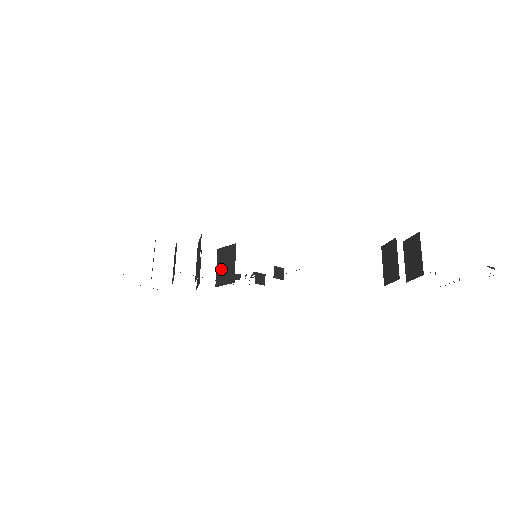
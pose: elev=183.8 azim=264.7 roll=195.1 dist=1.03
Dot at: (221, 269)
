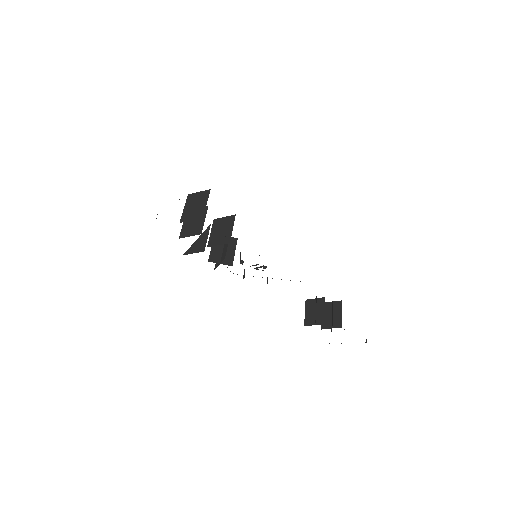
Dot at: (218, 250)
